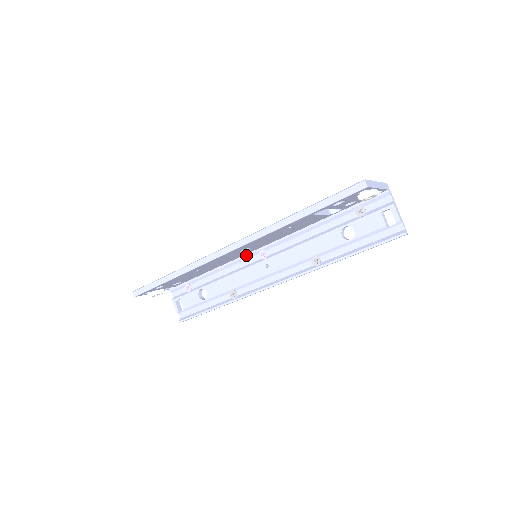
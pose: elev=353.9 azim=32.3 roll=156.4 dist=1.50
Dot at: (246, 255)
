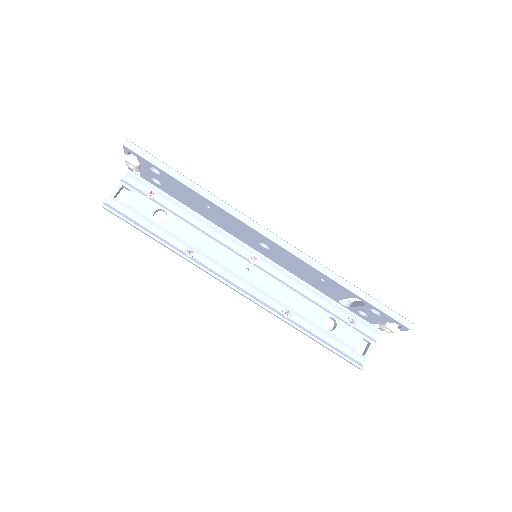
Dot at: (240, 241)
